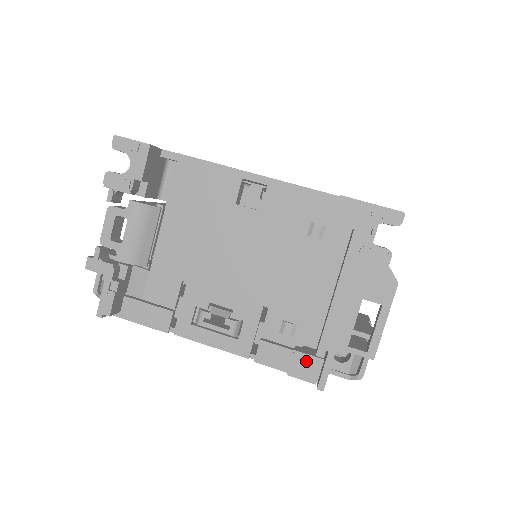
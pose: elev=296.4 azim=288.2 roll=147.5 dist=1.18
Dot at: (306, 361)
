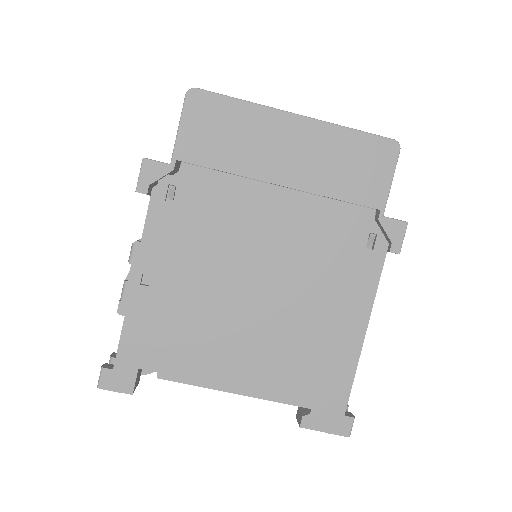
Dot at: occluded
